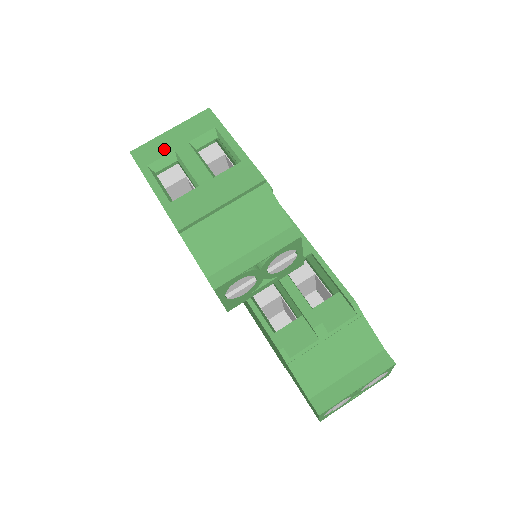
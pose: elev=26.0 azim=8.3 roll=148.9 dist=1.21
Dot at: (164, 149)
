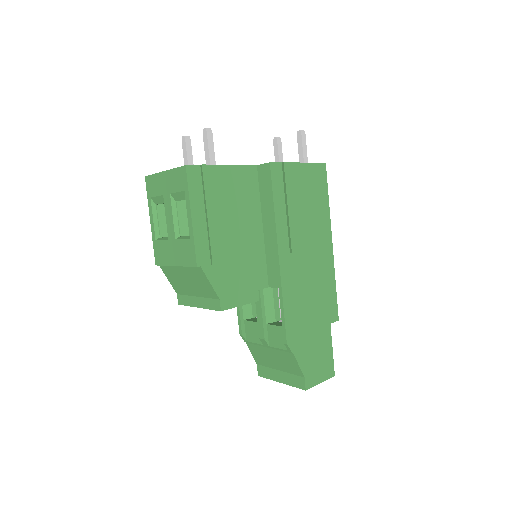
Dot at: (159, 189)
